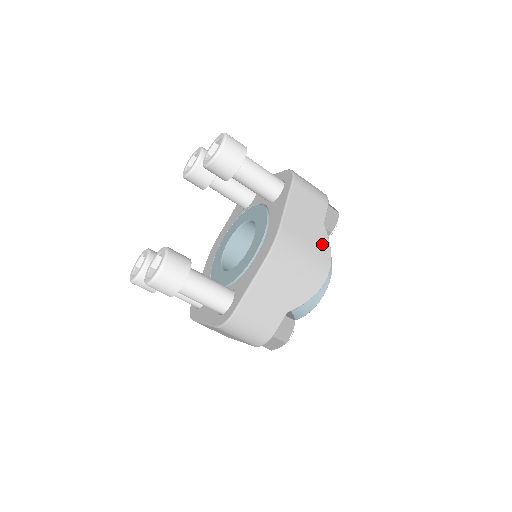
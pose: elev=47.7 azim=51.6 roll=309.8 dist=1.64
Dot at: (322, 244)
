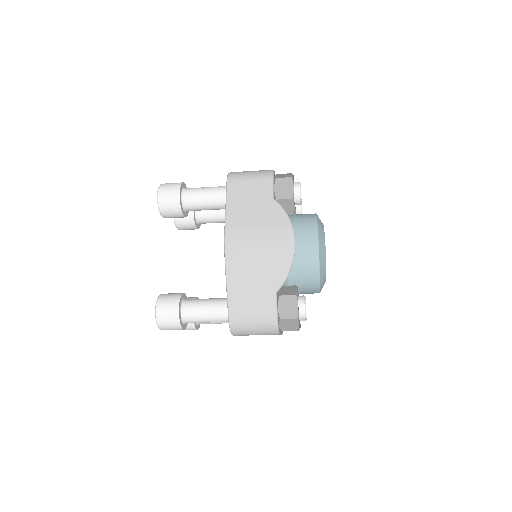
Dot at: (276, 217)
